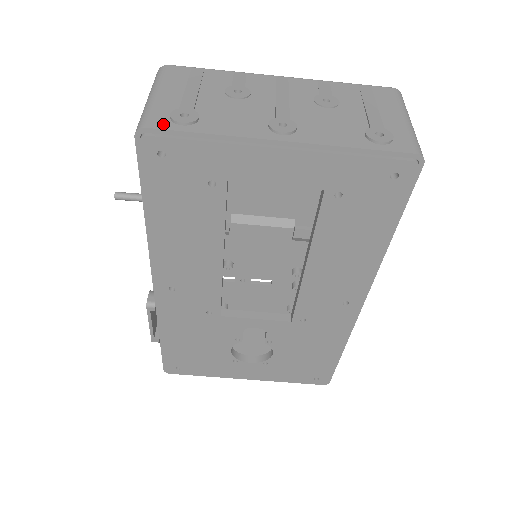
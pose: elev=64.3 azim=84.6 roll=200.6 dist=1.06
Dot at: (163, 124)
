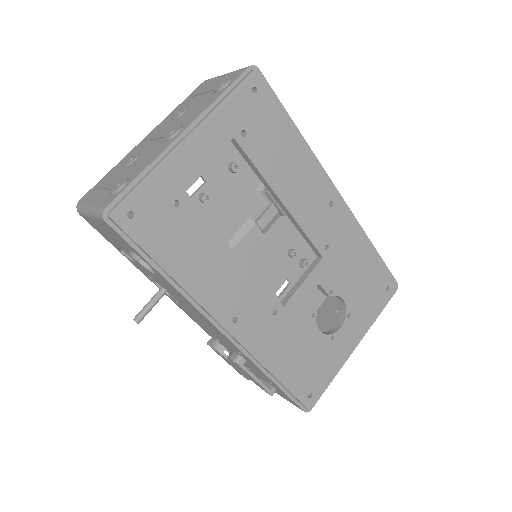
Dot at: (112, 198)
